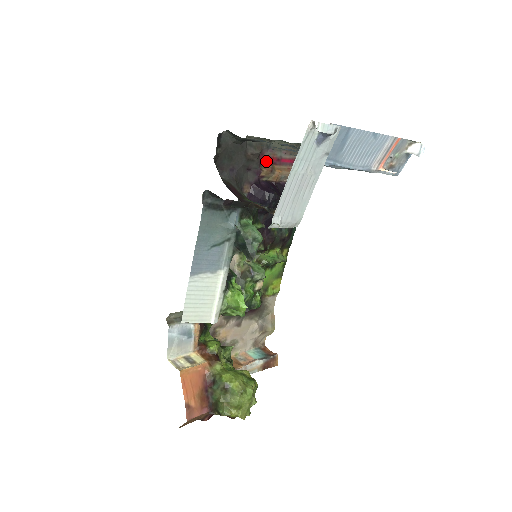
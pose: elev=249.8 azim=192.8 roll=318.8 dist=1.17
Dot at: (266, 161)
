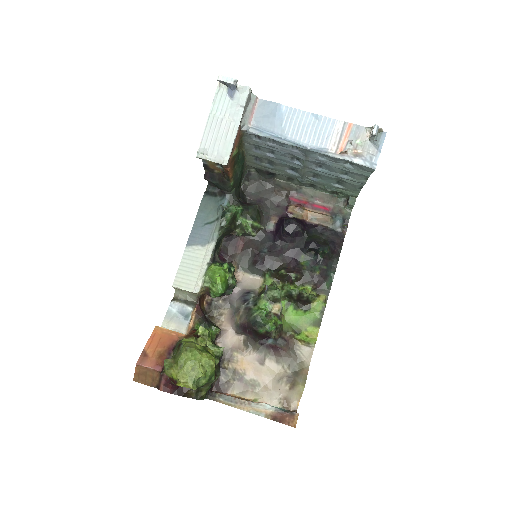
Dot at: (296, 202)
